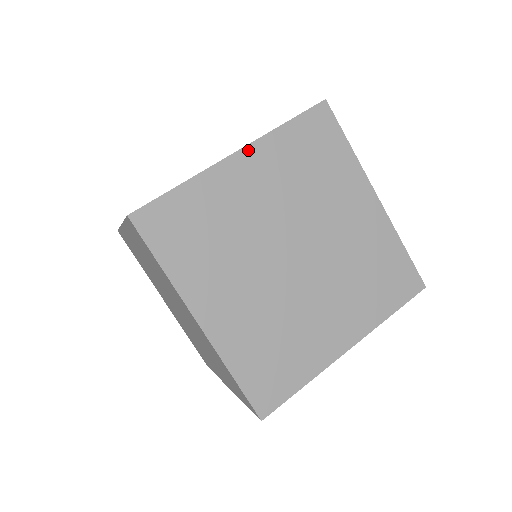
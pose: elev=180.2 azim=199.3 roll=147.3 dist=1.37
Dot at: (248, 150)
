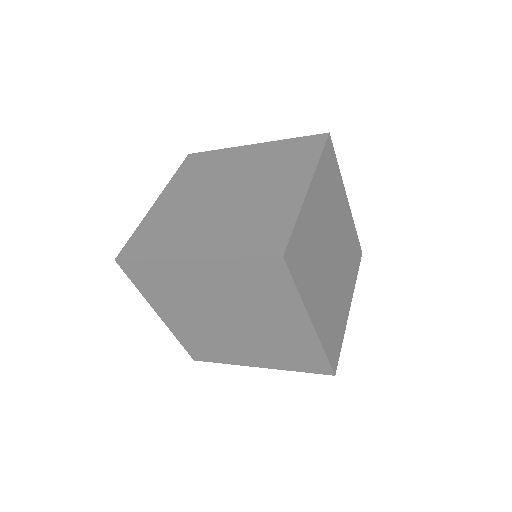
Dot at: (202, 261)
